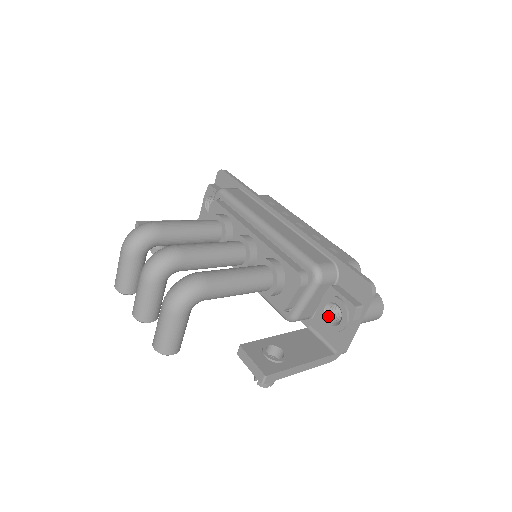
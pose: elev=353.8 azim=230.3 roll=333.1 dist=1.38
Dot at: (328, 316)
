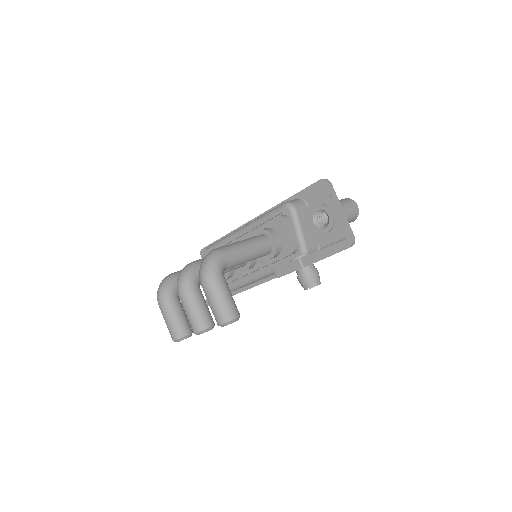
Dot at: (321, 226)
